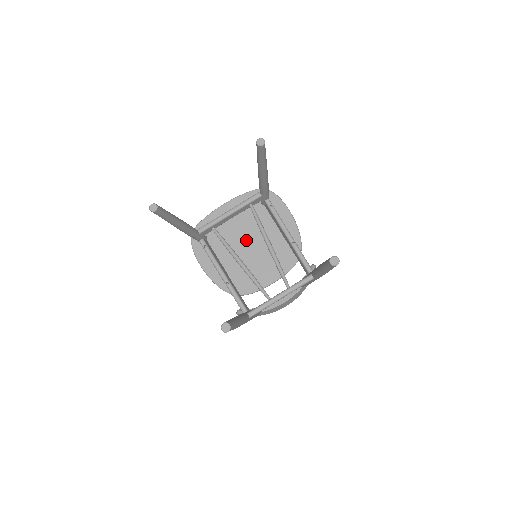
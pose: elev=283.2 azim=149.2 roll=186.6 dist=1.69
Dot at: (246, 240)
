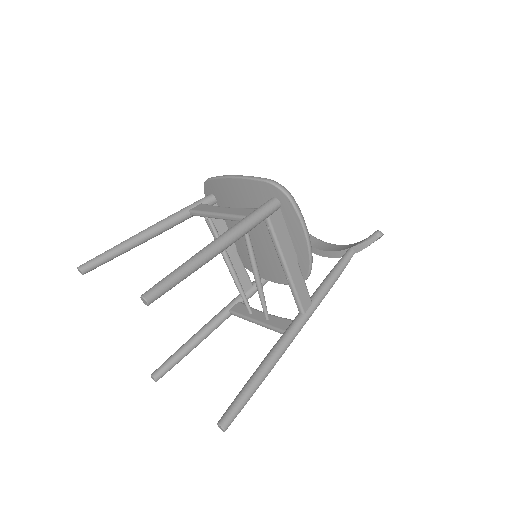
Dot at: (251, 230)
